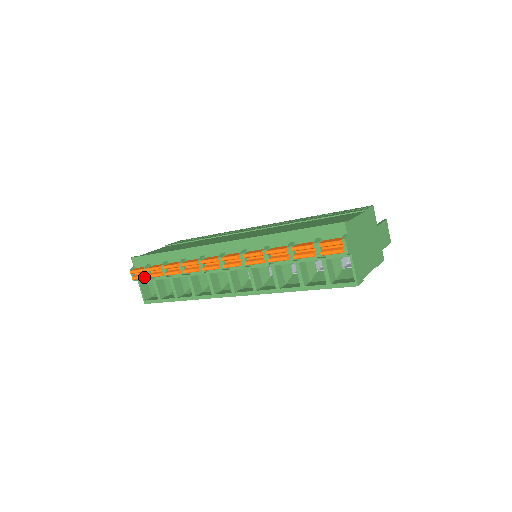
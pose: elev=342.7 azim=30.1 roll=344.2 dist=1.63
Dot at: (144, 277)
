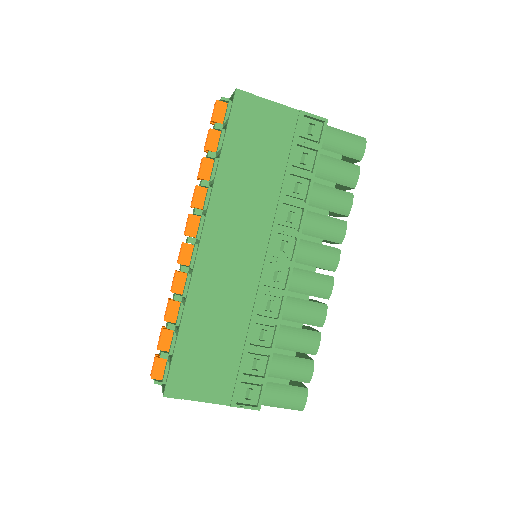
Dot at: (156, 357)
